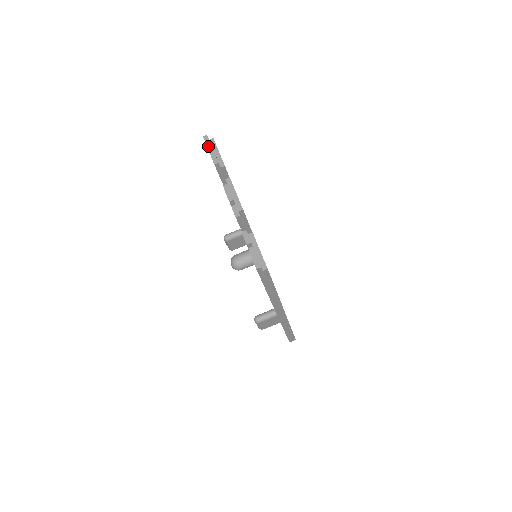
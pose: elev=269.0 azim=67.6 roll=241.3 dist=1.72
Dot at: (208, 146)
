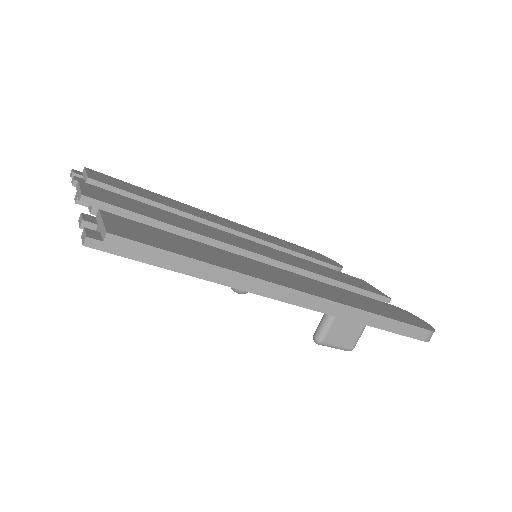
Dot at: occluded
